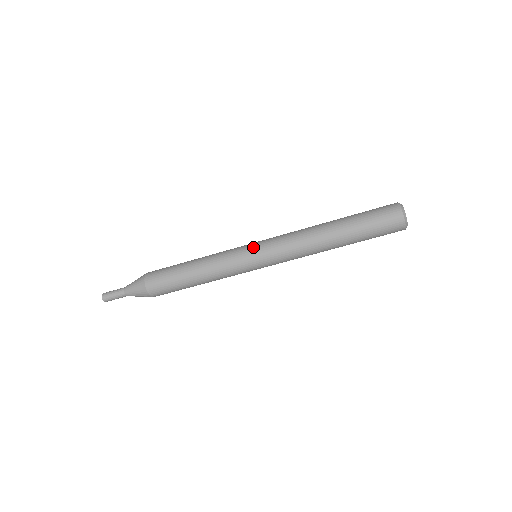
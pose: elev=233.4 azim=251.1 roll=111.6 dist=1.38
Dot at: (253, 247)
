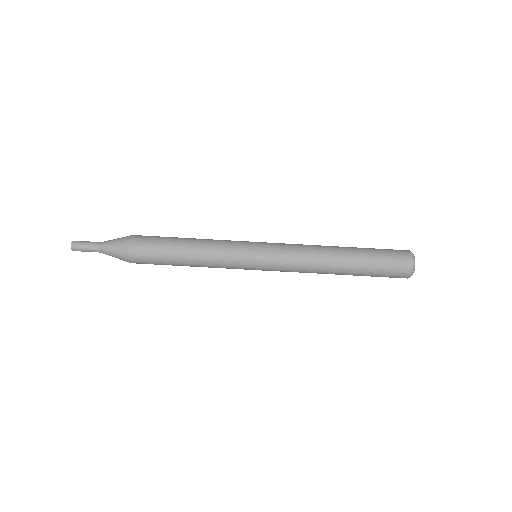
Dot at: (258, 244)
